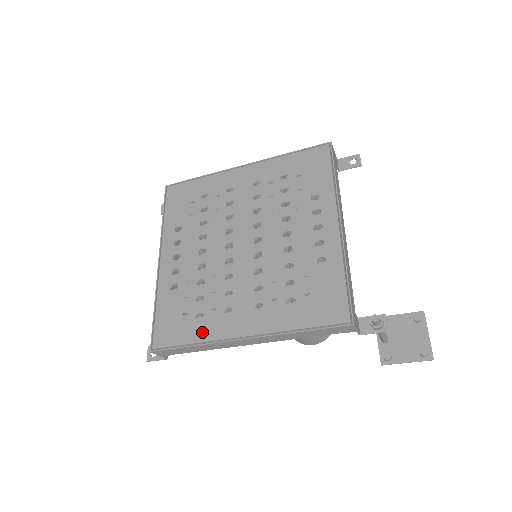
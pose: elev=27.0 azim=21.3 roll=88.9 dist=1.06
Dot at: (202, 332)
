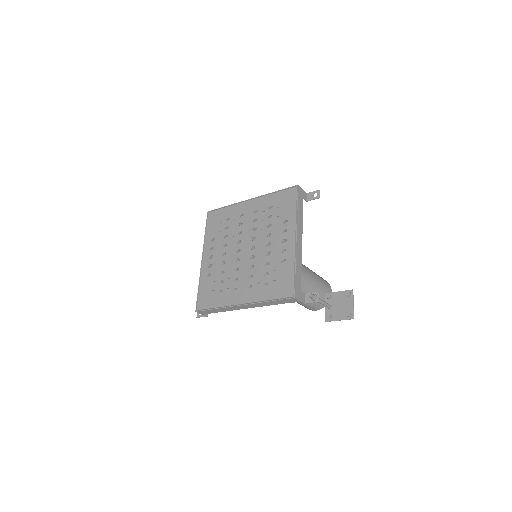
Dot at: (221, 301)
